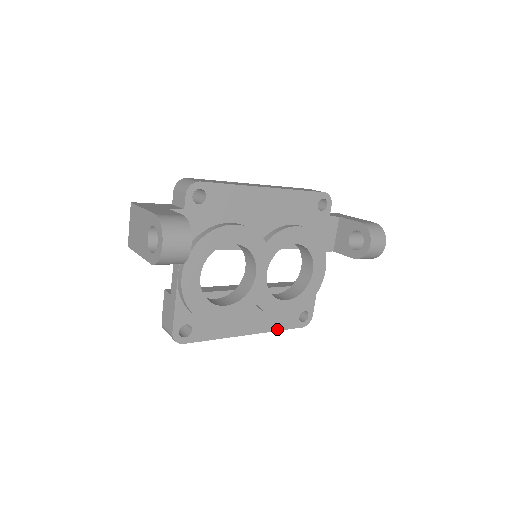
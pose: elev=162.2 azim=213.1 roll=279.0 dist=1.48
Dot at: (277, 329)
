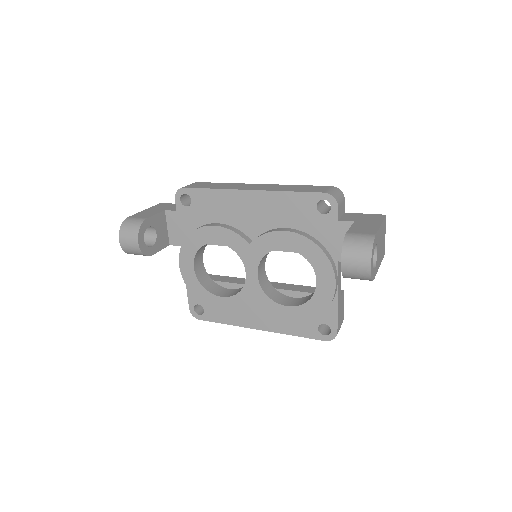
Dot at: (291, 333)
